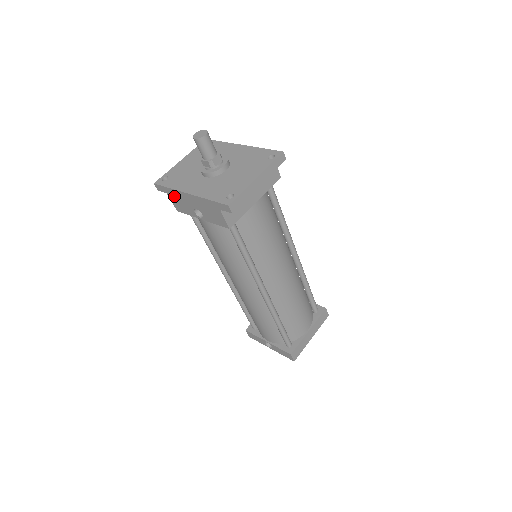
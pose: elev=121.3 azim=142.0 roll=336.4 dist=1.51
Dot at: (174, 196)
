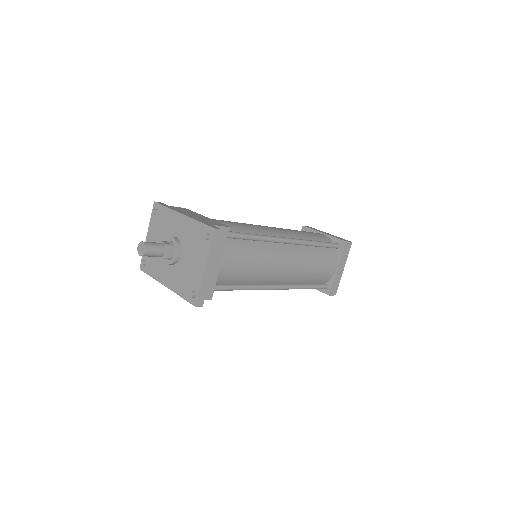
Dot at: occluded
